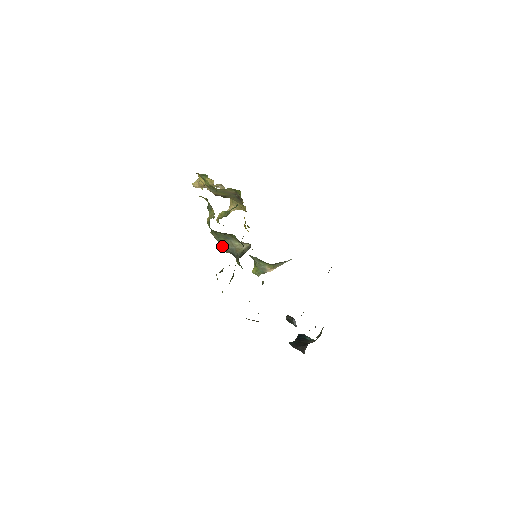
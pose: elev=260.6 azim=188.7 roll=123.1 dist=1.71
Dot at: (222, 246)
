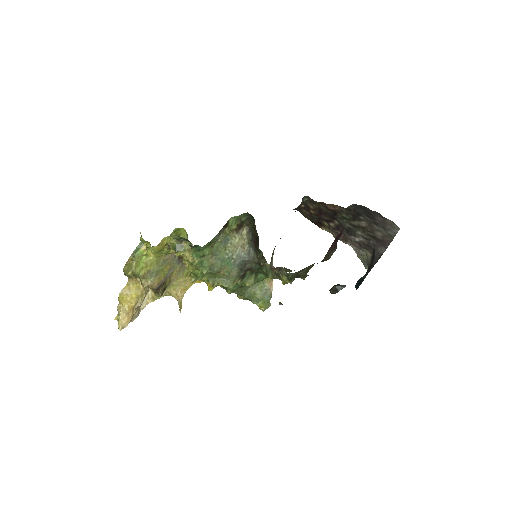
Dot at: (227, 270)
